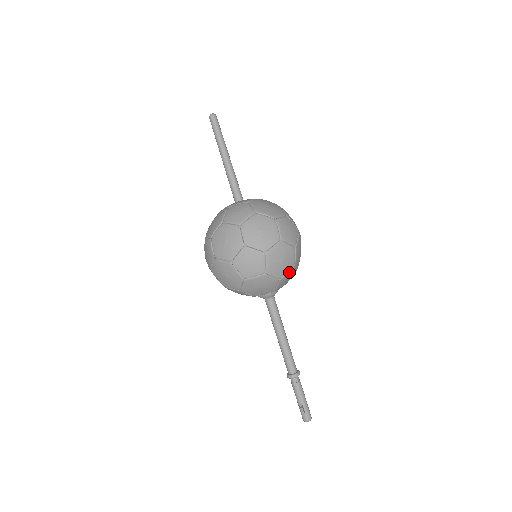
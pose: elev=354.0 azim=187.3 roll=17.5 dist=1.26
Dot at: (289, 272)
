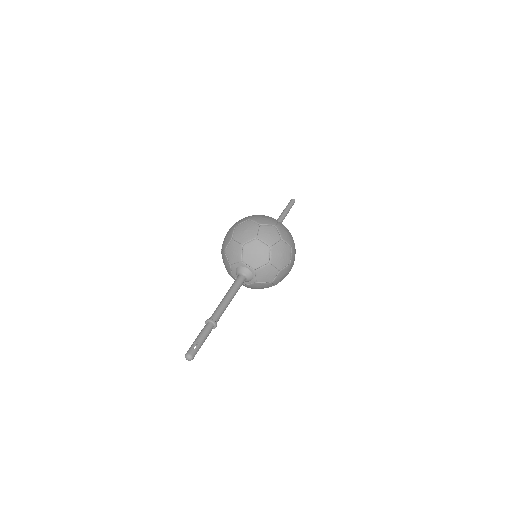
Dot at: (275, 268)
